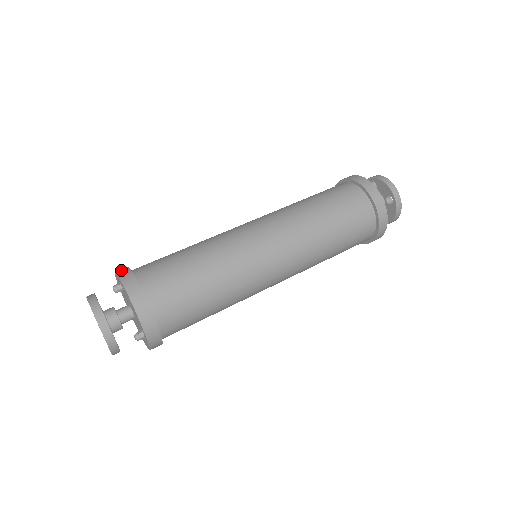
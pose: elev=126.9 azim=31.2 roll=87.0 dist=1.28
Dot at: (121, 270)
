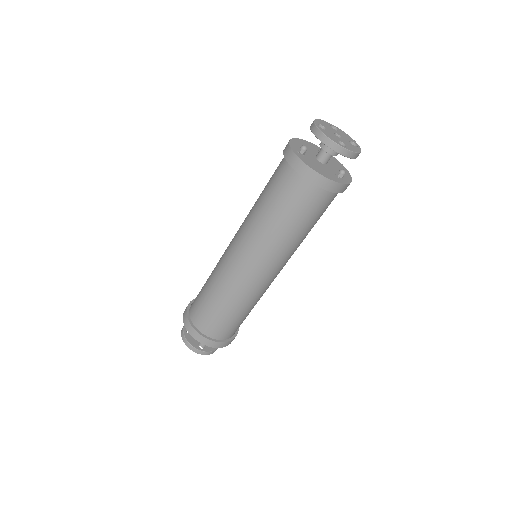
Dot at: (184, 315)
